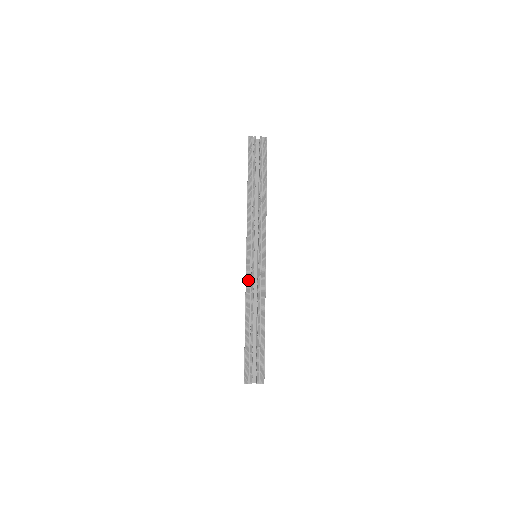
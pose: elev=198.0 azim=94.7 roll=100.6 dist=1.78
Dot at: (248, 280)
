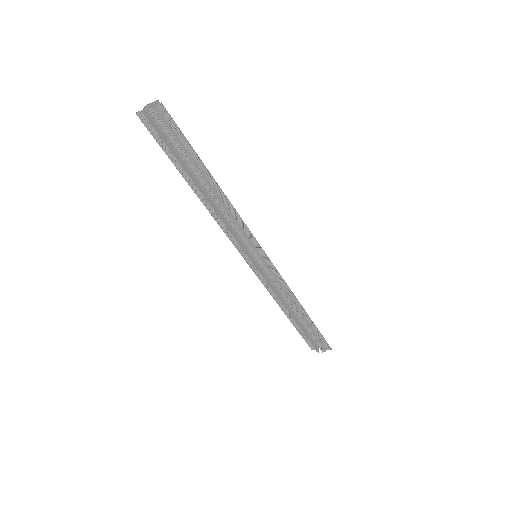
Dot at: (262, 280)
